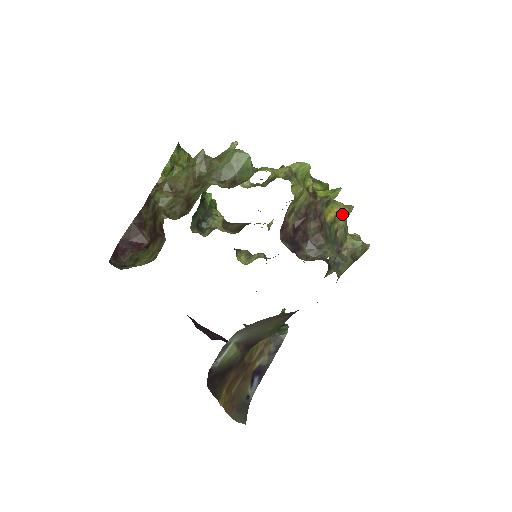
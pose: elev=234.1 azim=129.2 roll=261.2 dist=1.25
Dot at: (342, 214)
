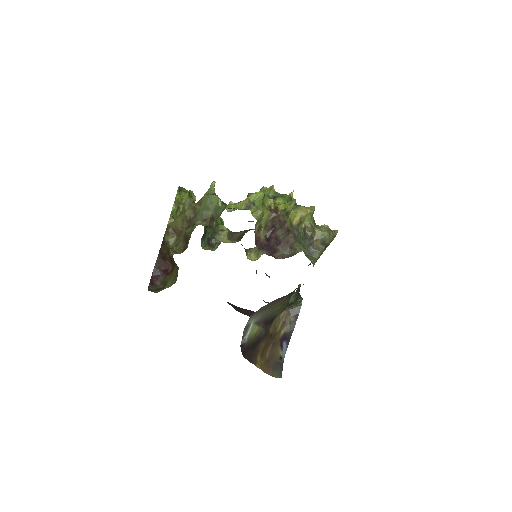
Dot at: (306, 215)
